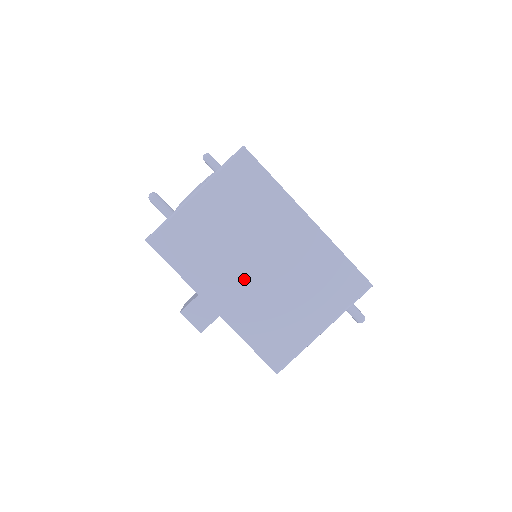
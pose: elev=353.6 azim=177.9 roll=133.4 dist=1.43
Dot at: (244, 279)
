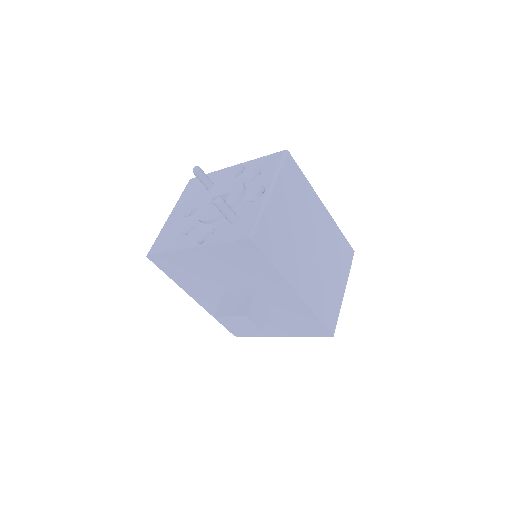
Dot at: (307, 262)
